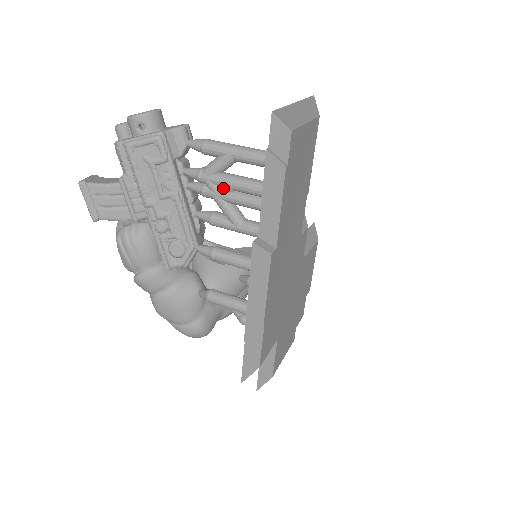
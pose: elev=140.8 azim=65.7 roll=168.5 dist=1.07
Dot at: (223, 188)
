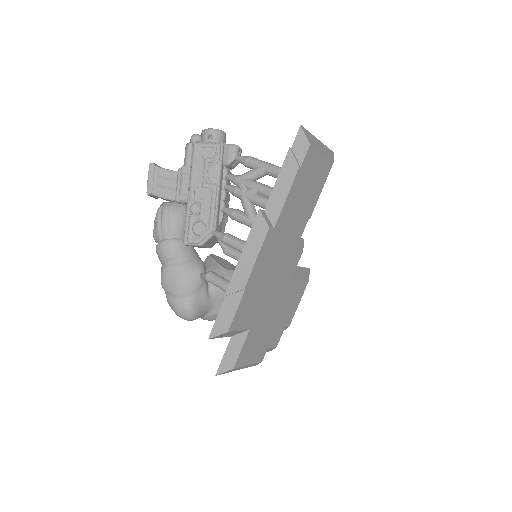
Dot at: (250, 189)
